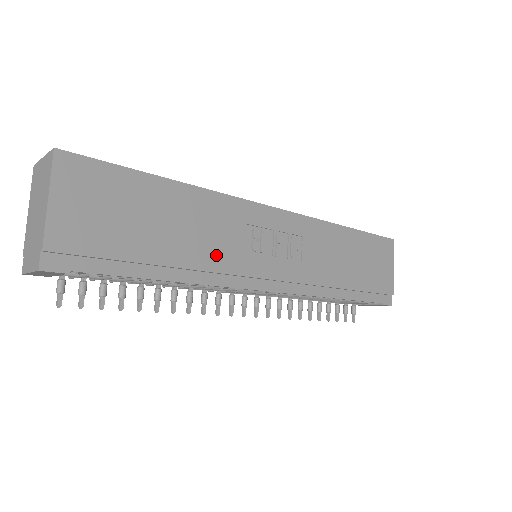
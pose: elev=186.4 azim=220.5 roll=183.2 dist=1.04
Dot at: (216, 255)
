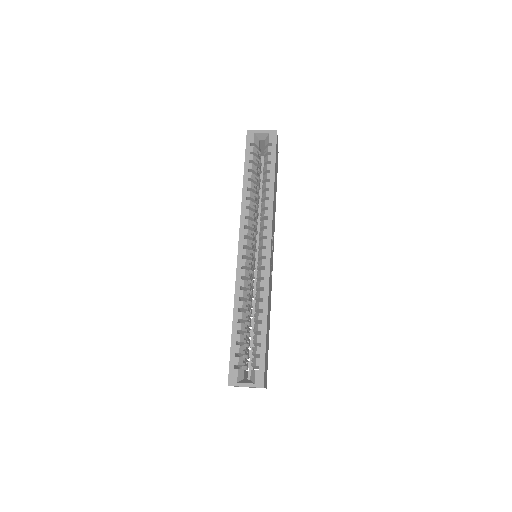
Dot at: (270, 299)
